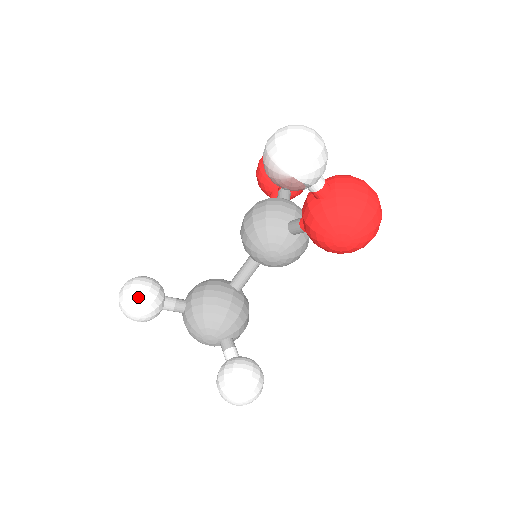
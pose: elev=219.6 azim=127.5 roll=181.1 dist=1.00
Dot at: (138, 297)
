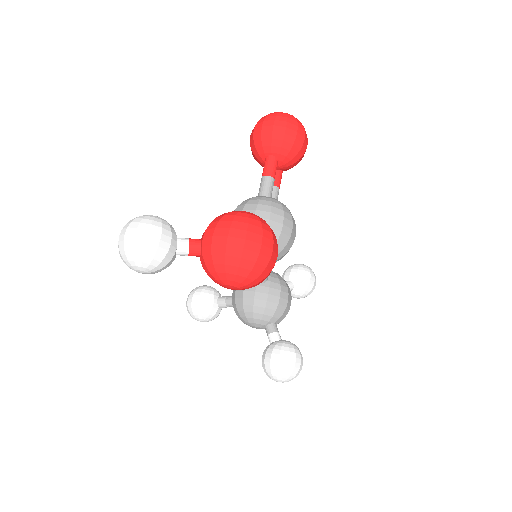
Dot at: (192, 310)
